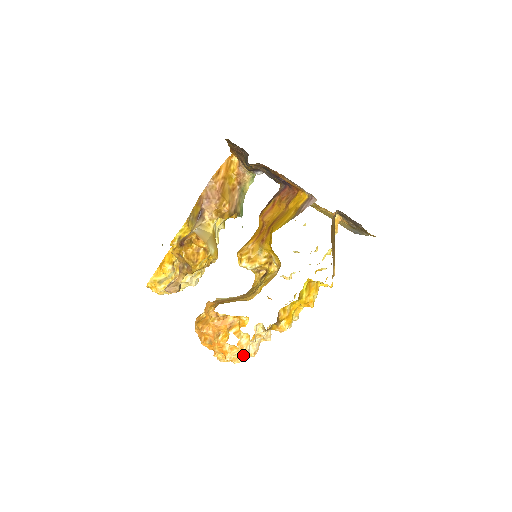
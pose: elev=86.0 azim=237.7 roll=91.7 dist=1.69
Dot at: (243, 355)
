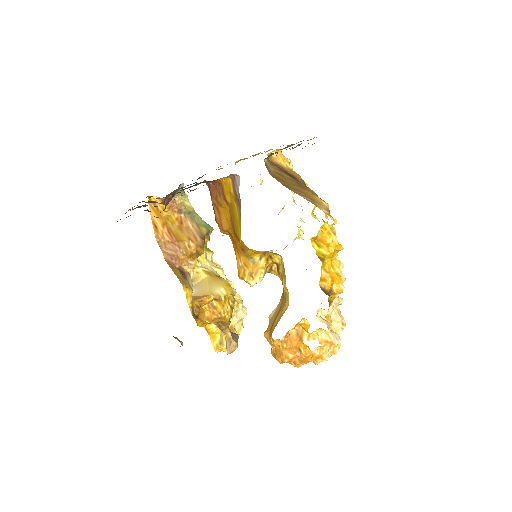
Dot at: (334, 345)
